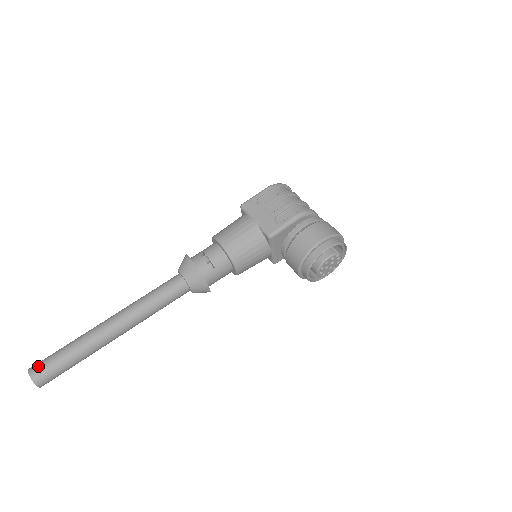
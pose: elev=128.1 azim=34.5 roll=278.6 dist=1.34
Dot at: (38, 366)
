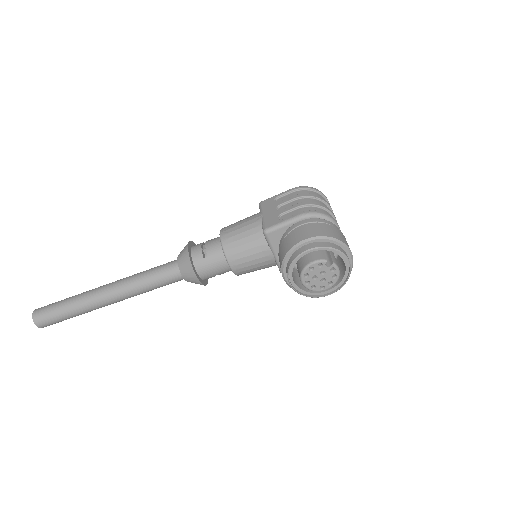
Dot at: (42, 307)
